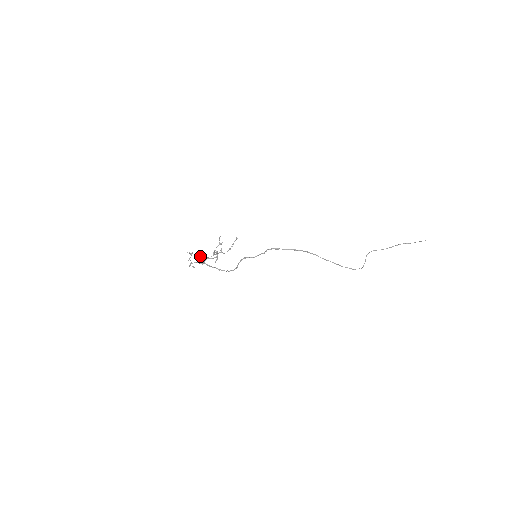
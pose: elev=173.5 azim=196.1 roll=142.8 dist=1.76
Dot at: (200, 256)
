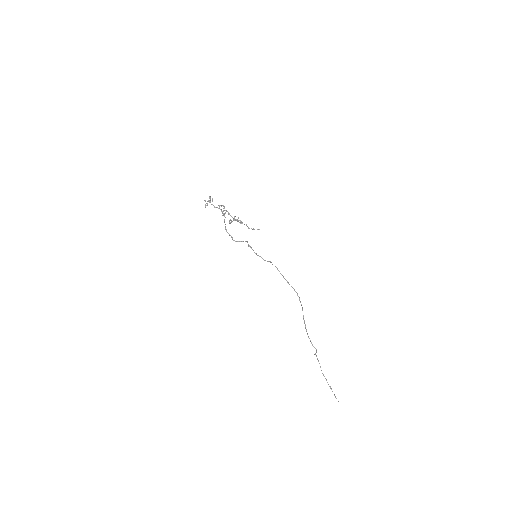
Dot at: occluded
